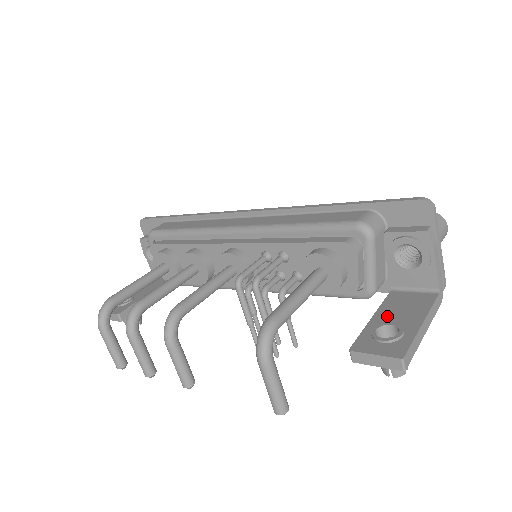
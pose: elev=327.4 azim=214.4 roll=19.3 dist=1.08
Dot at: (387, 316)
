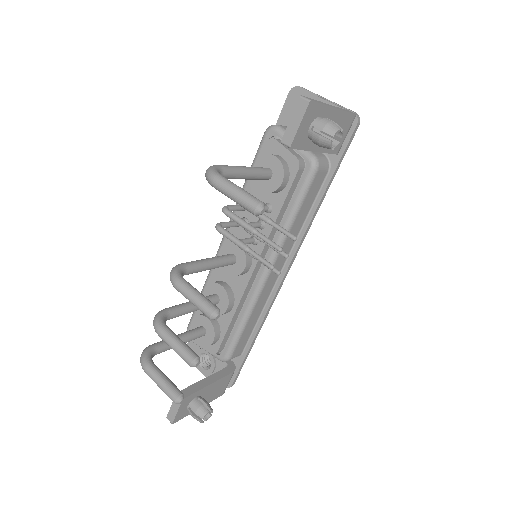
Dot at: occluded
